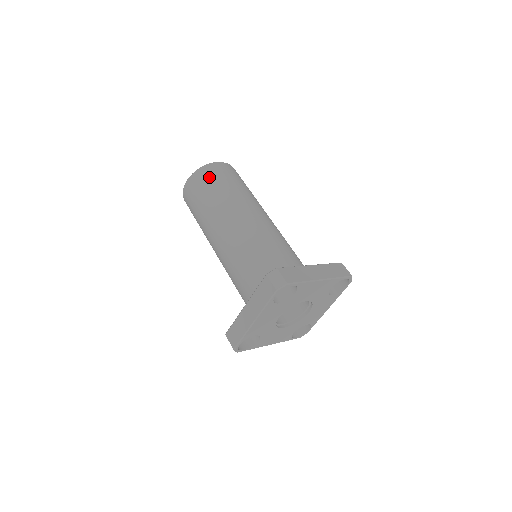
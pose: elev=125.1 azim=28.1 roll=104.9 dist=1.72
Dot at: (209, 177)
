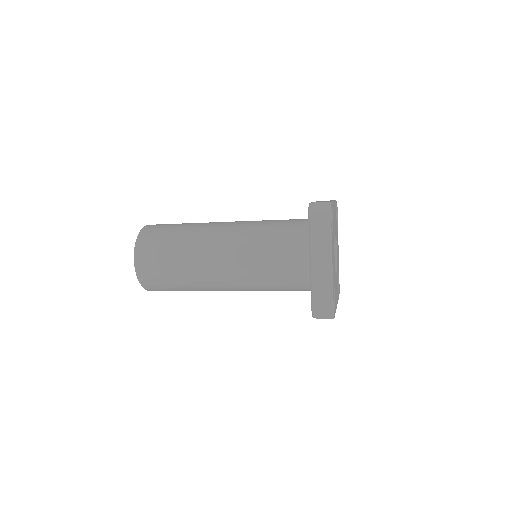
Dot at: (155, 234)
